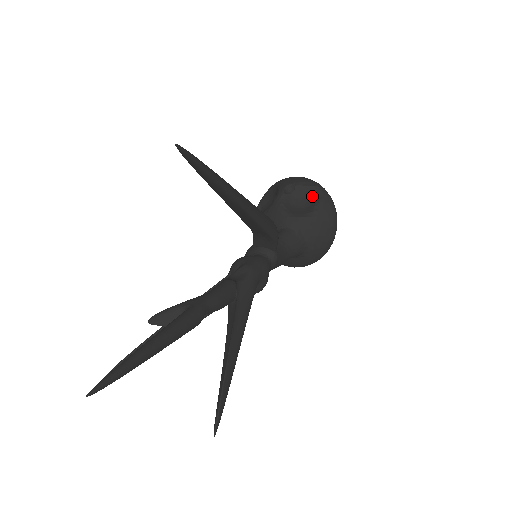
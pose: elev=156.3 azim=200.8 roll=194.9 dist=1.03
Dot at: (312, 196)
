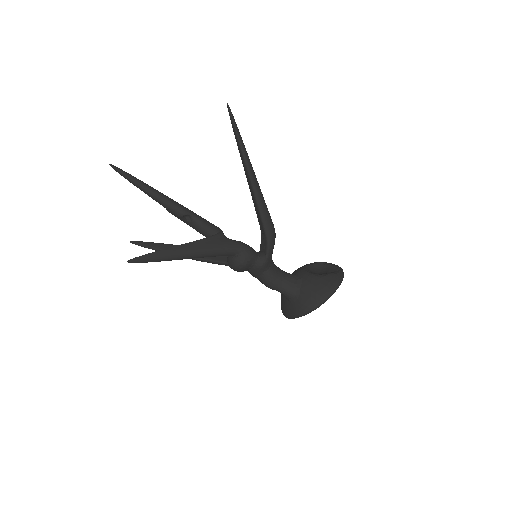
Dot at: (331, 272)
